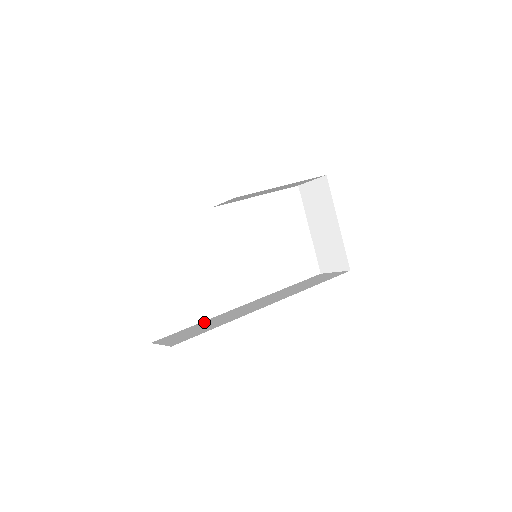
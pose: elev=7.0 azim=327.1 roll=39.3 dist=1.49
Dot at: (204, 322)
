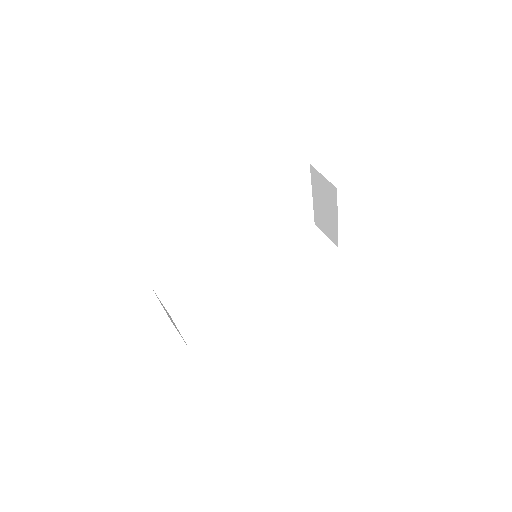
Dot at: (210, 296)
